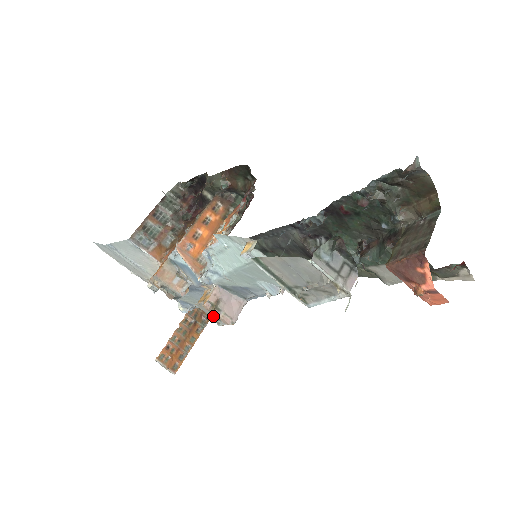
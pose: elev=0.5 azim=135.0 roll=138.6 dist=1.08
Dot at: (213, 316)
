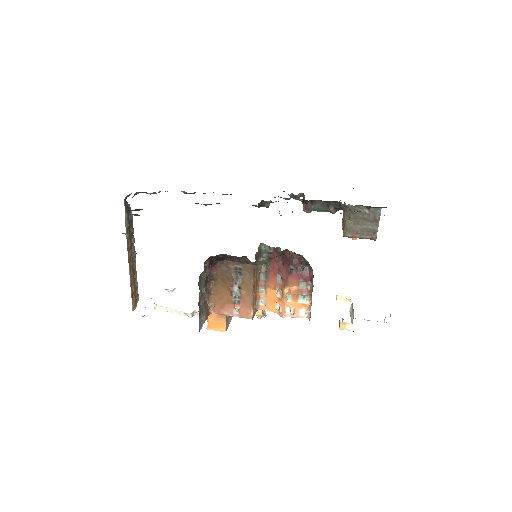
Dot at: occluded
